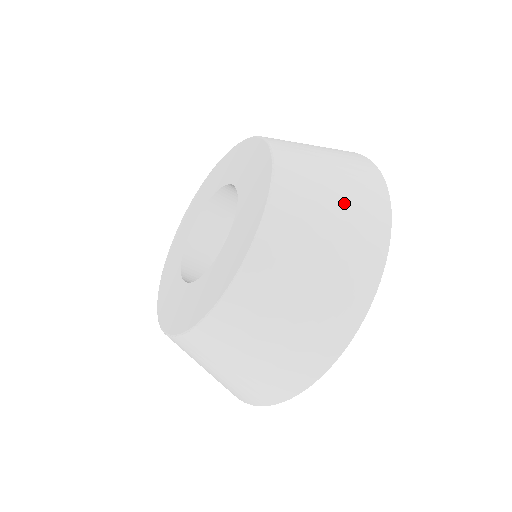
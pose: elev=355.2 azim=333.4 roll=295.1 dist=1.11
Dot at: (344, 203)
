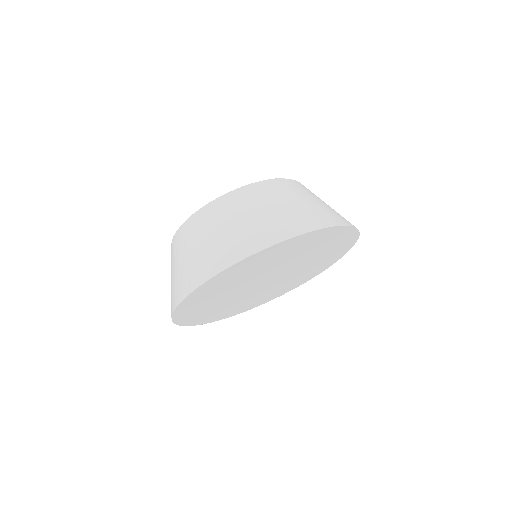
Dot at: (333, 209)
